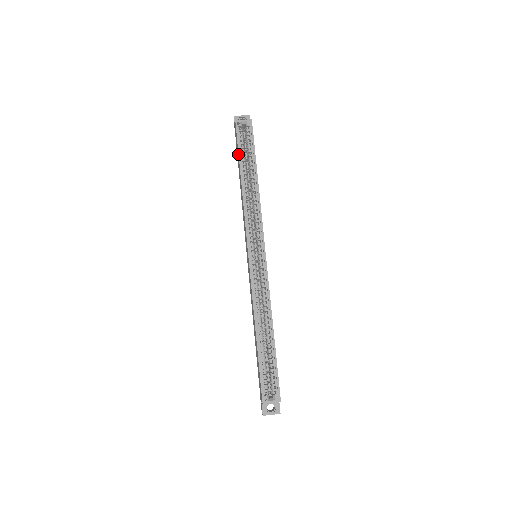
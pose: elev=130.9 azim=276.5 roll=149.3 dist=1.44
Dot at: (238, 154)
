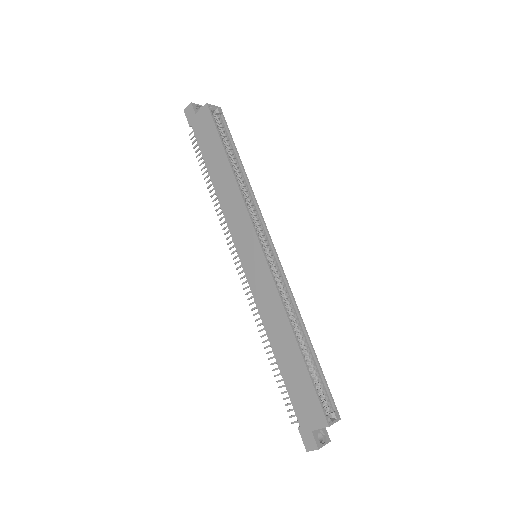
Dot at: (219, 139)
